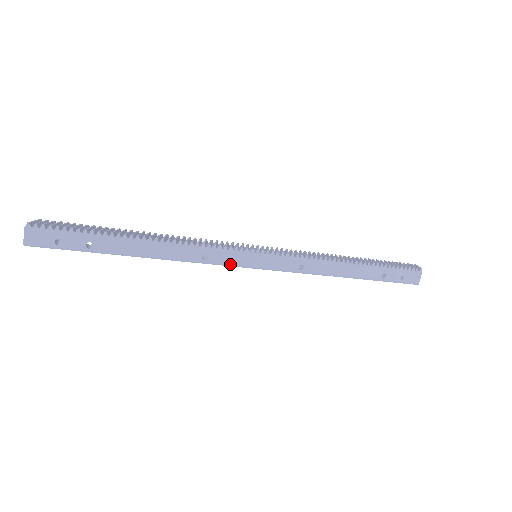
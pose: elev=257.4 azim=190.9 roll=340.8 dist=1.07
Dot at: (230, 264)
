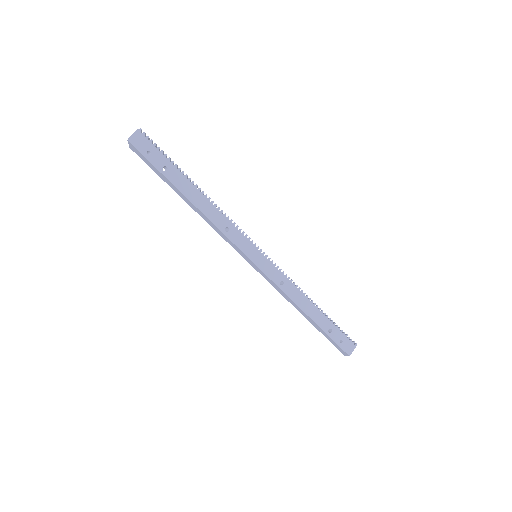
Dot at: (239, 246)
